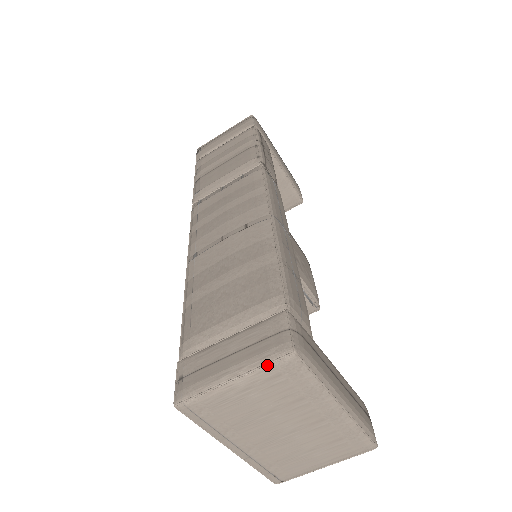
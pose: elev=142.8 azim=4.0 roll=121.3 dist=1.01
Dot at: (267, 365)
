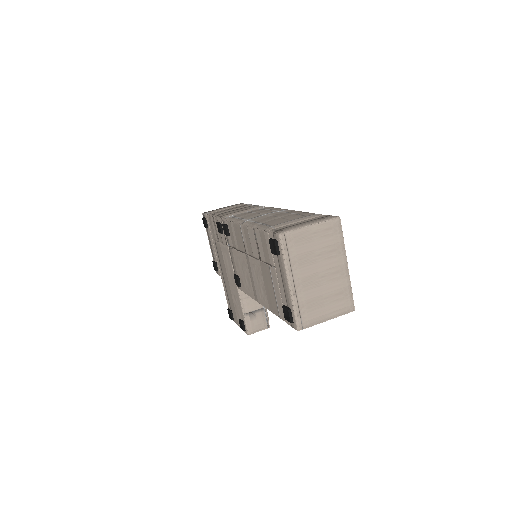
Dot at: (327, 221)
